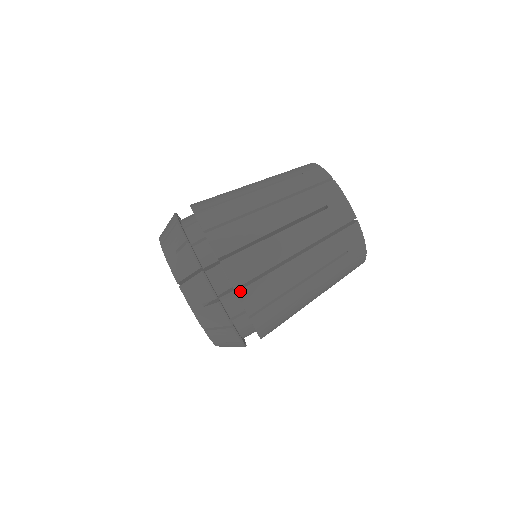
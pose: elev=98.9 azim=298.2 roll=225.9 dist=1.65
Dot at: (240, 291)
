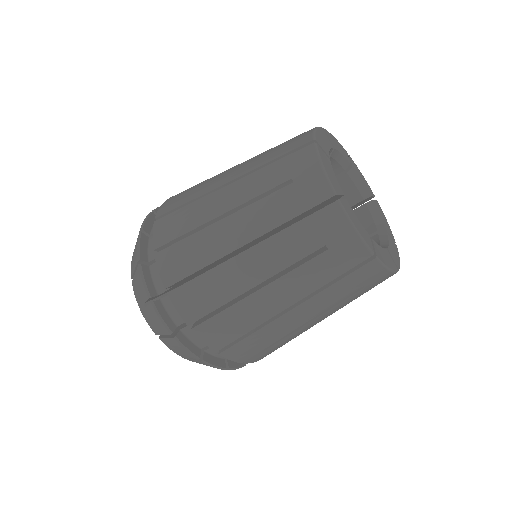
Dot at: (223, 352)
